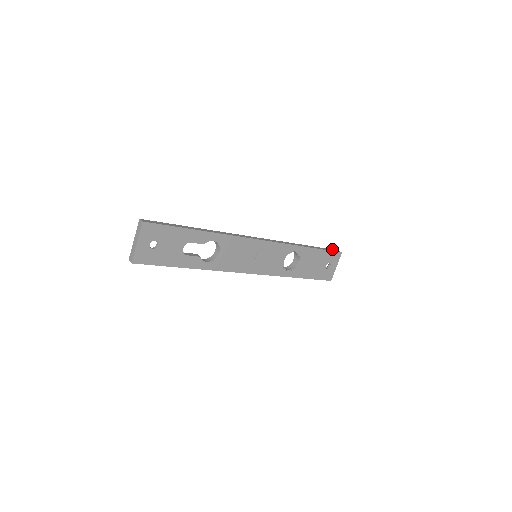
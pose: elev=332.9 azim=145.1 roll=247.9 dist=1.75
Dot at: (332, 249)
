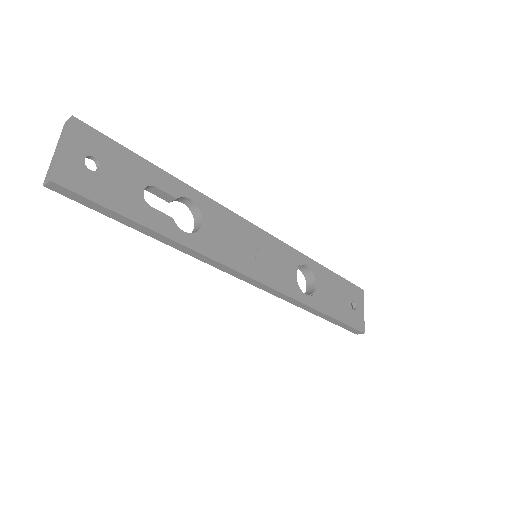
Dot at: occluded
